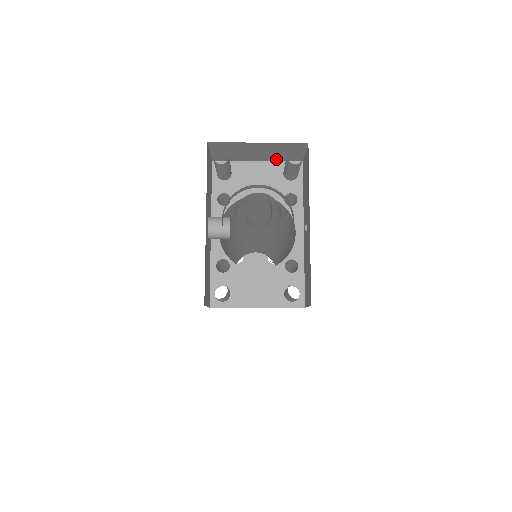
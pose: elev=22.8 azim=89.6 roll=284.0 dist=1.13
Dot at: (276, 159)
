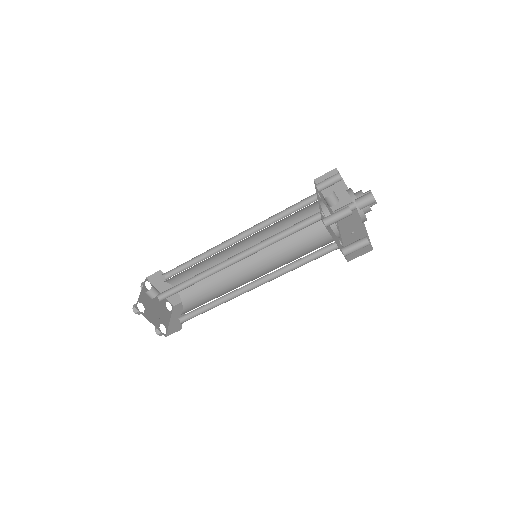
Dot at: occluded
